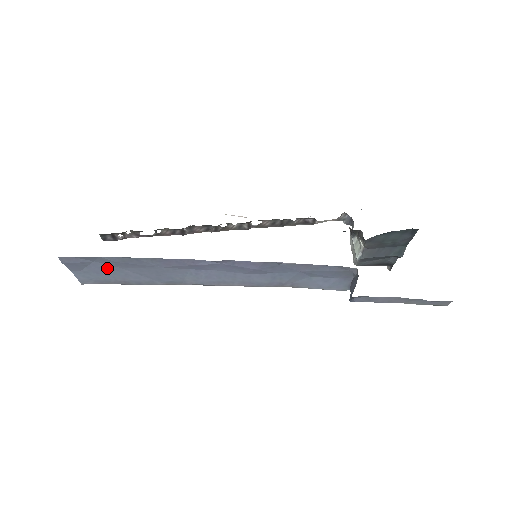
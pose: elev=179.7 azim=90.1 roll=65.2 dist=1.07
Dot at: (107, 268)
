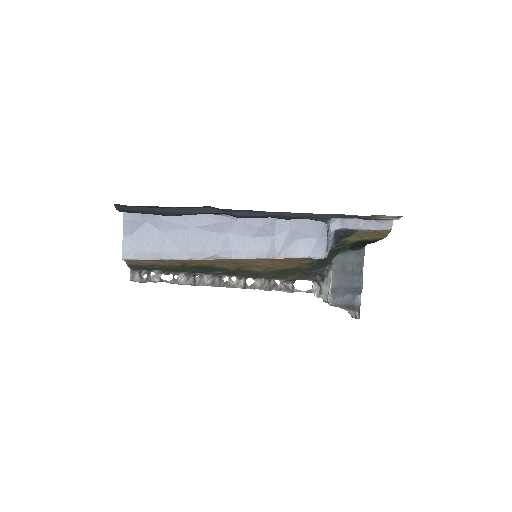
Dot at: (152, 232)
